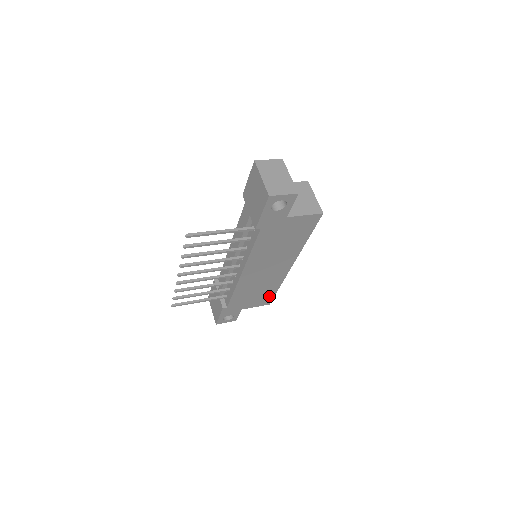
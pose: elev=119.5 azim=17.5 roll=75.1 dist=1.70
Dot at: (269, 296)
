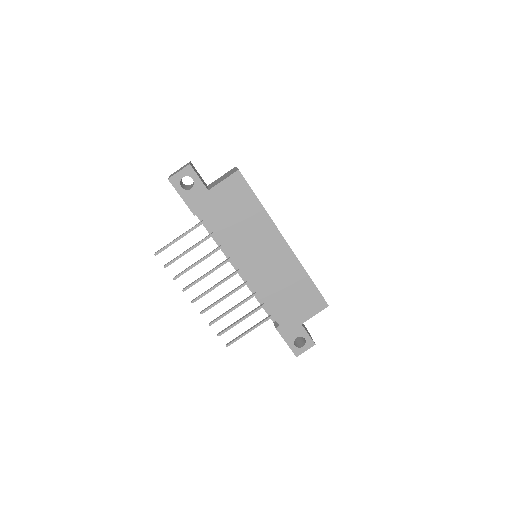
Dot at: (313, 293)
